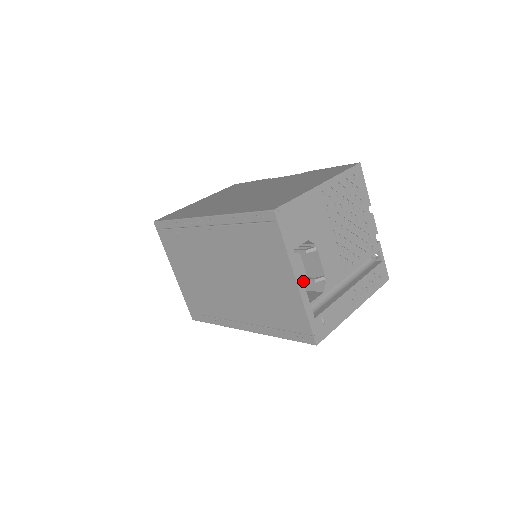
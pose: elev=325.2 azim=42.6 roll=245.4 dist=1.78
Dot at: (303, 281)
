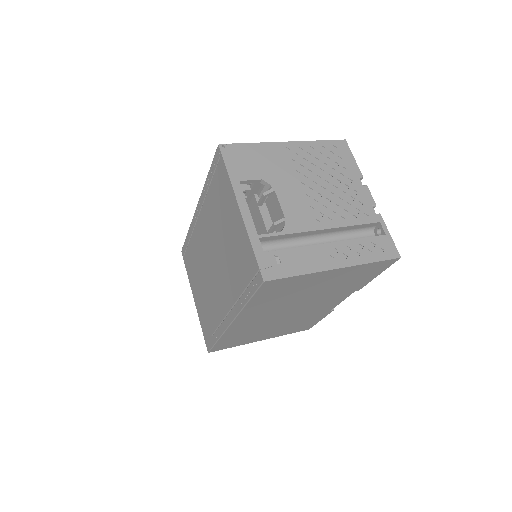
Dot at: occluded
